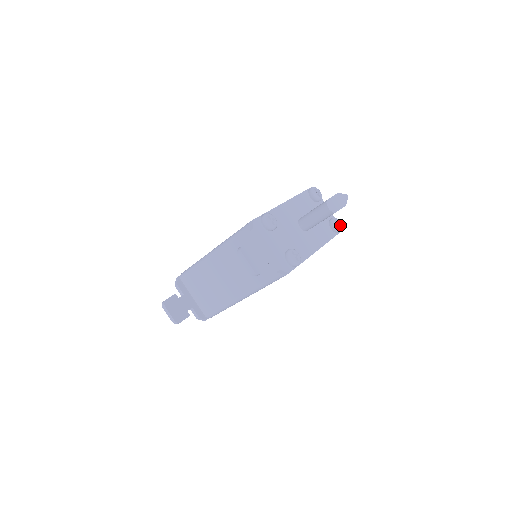
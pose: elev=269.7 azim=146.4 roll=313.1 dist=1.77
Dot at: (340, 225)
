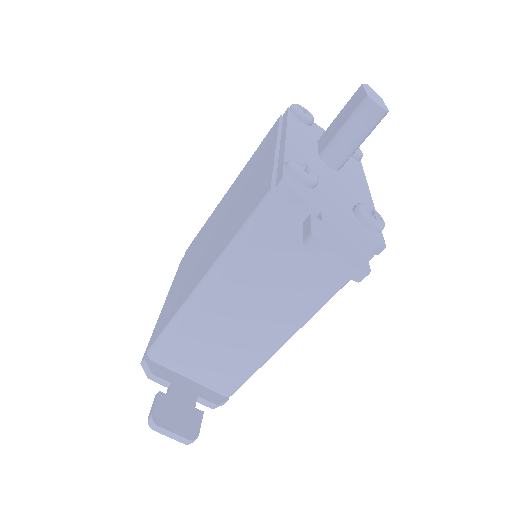
Dot at: occluded
